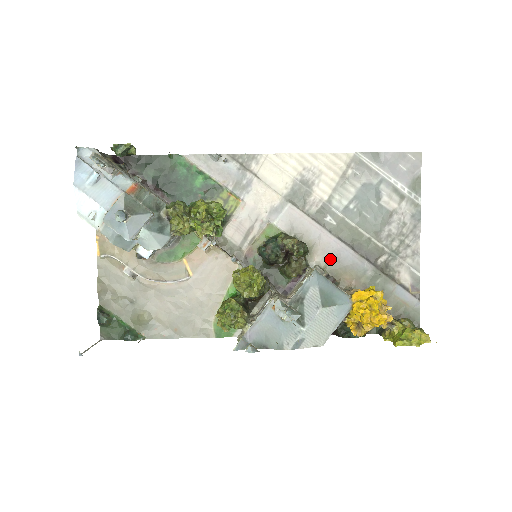
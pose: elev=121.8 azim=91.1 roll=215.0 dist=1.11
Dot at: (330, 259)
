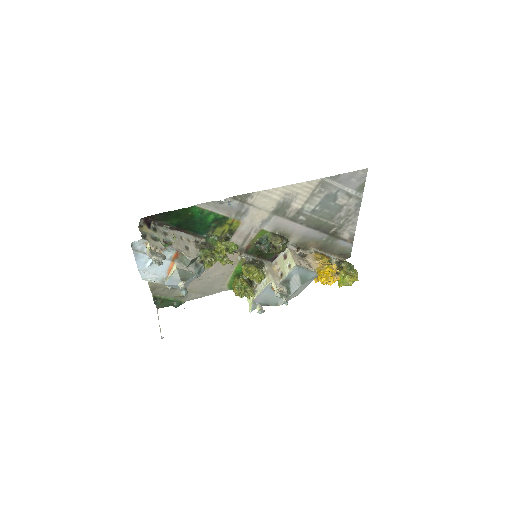
Dot at: (300, 238)
